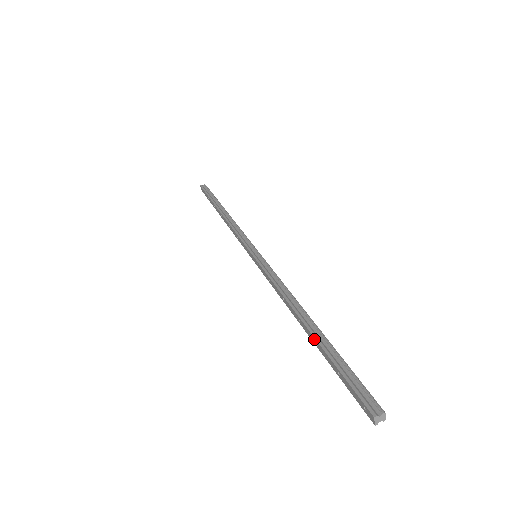
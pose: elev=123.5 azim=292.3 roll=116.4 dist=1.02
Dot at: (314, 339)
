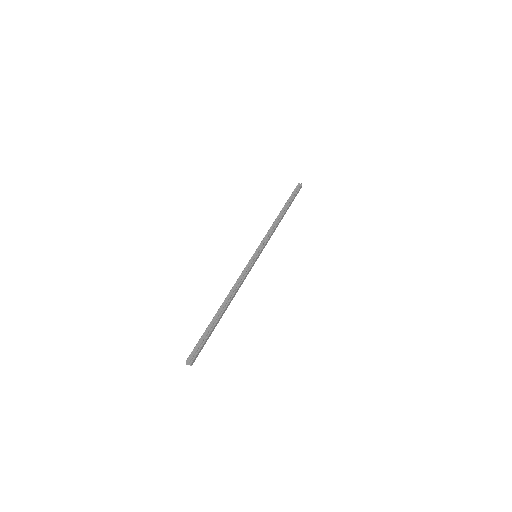
Dot at: (214, 317)
